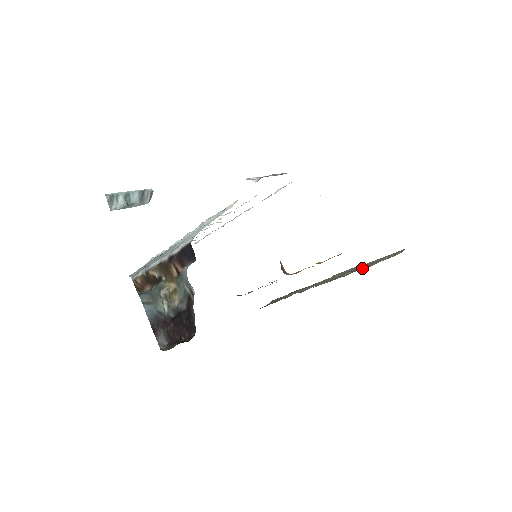
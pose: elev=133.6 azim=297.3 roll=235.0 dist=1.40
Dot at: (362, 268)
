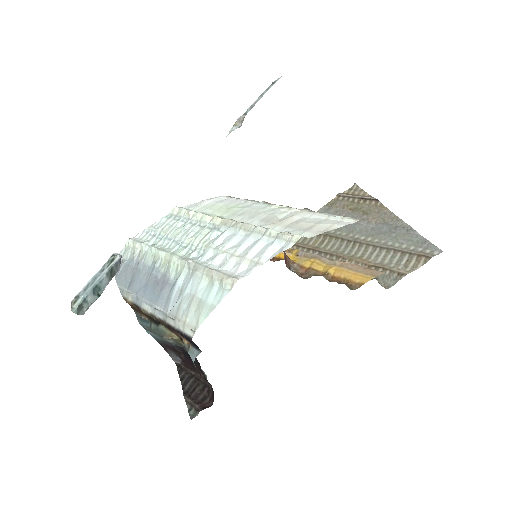
Dot at: (375, 221)
